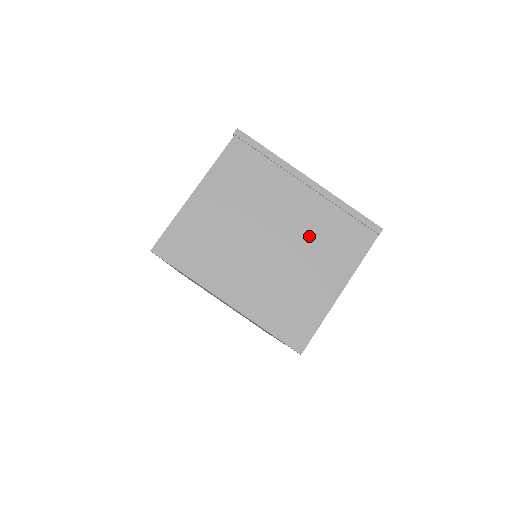
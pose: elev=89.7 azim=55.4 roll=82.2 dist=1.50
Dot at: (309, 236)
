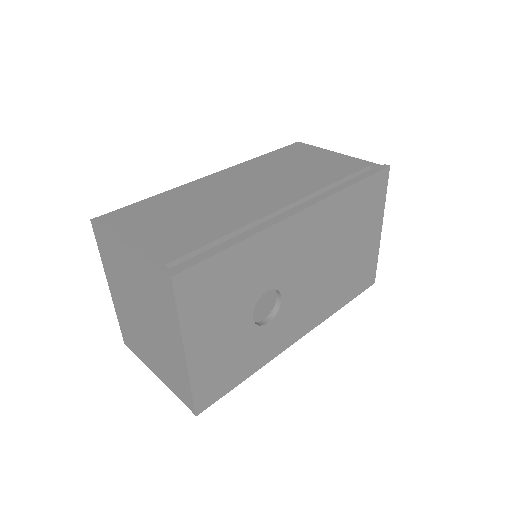
Dot at: (162, 352)
